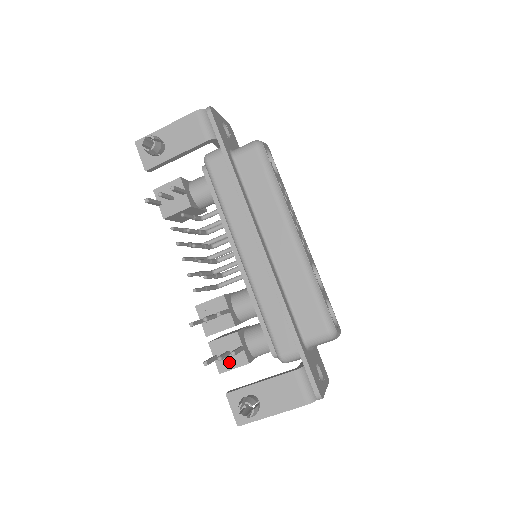
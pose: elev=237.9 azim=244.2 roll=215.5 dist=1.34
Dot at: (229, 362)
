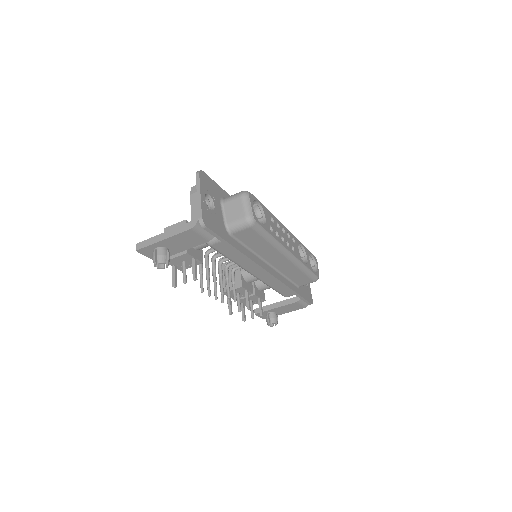
Dot at: occluded
